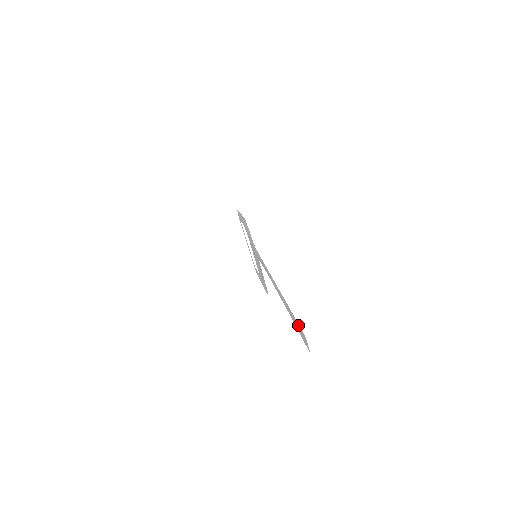
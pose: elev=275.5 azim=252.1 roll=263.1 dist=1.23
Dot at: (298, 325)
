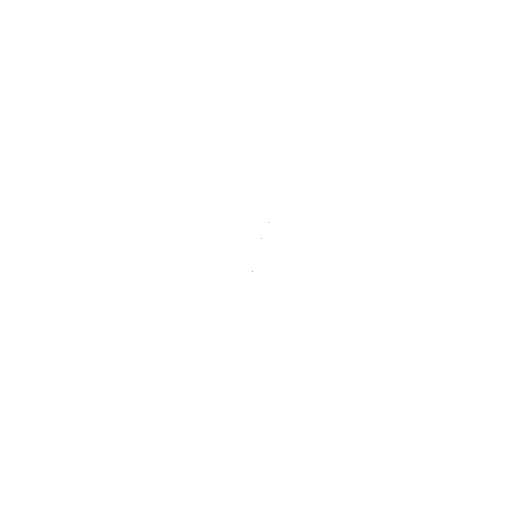
Dot at: occluded
